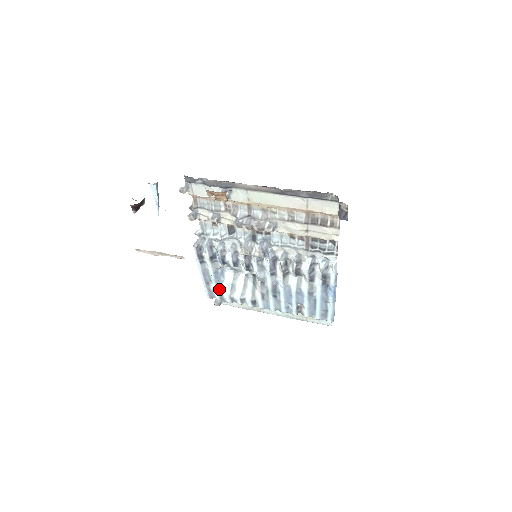
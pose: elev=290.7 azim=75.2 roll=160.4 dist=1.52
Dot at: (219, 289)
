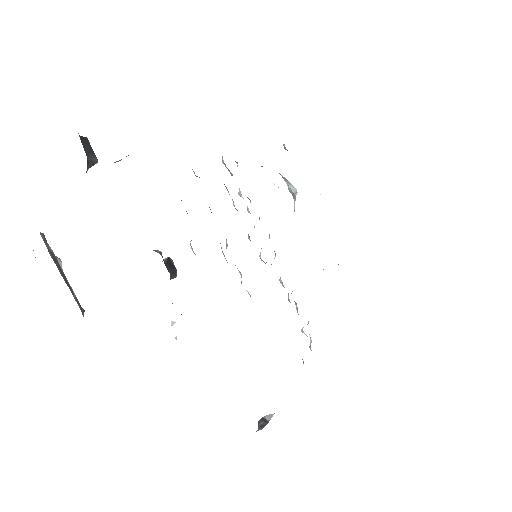
Dot at: occluded
